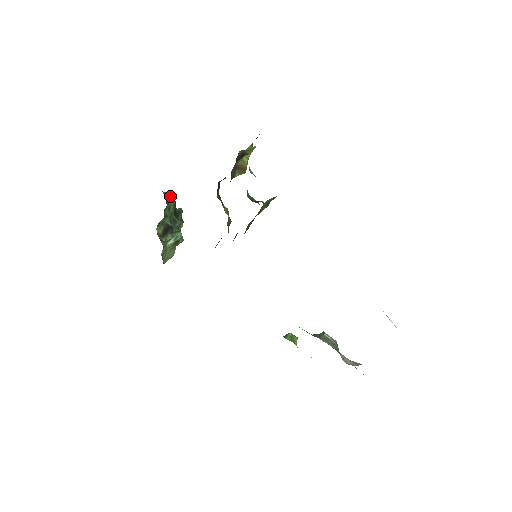
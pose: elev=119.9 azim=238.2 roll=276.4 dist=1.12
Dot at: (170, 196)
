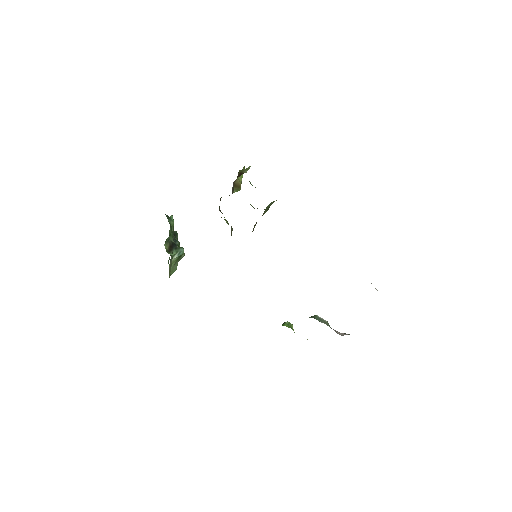
Dot at: (170, 219)
